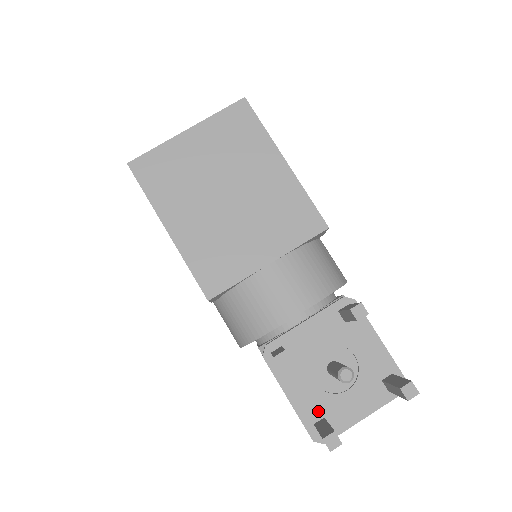
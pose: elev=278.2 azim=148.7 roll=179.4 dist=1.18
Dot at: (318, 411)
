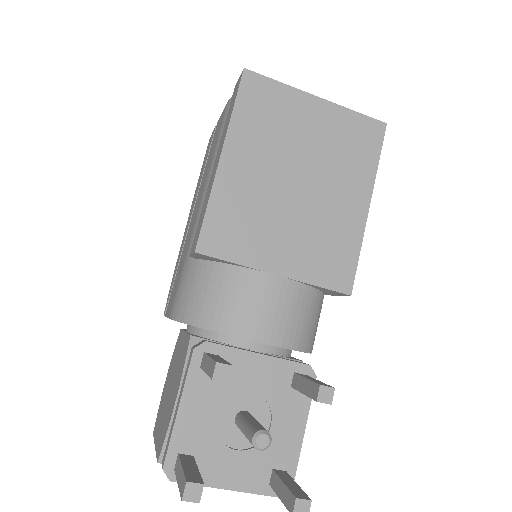
Dot at: (194, 445)
